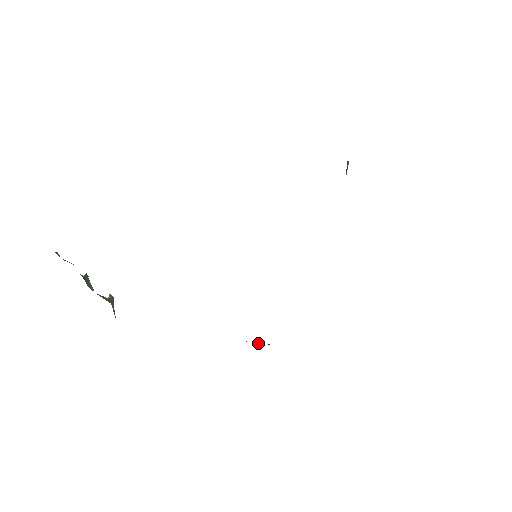
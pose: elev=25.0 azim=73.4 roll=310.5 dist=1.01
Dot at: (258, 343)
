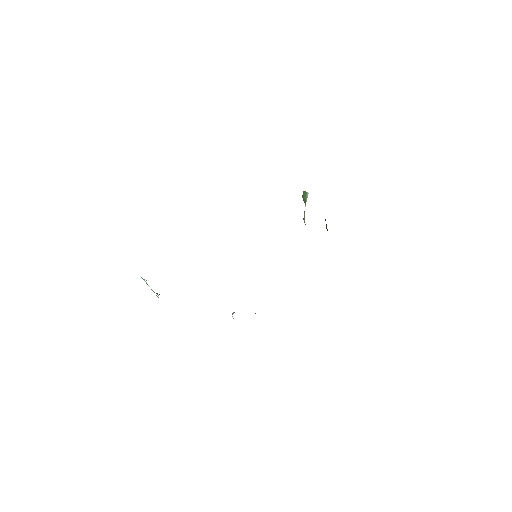
Dot at: occluded
